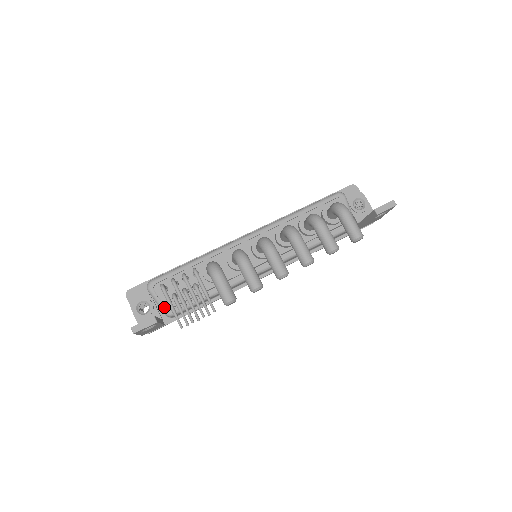
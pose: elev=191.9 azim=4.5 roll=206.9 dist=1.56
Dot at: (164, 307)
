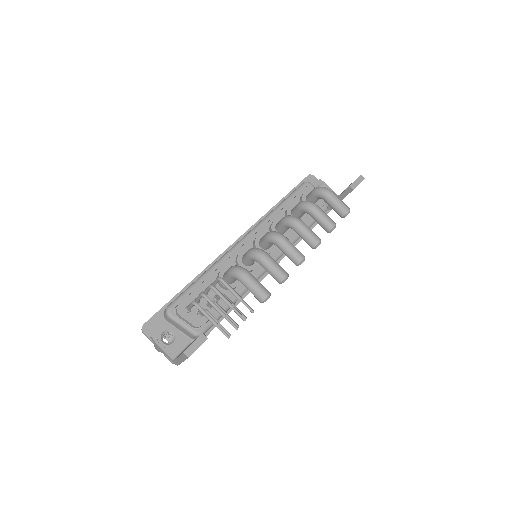
Dot at: (192, 328)
